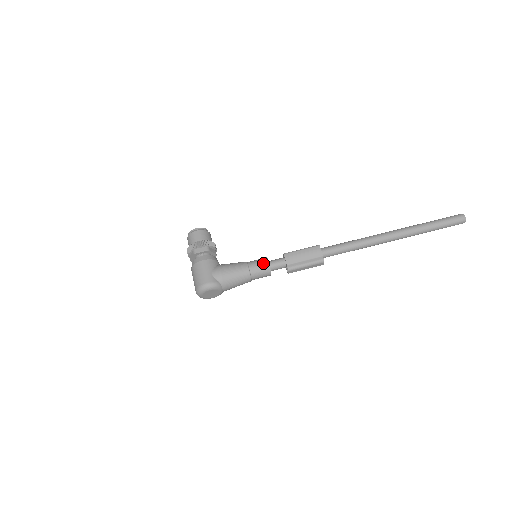
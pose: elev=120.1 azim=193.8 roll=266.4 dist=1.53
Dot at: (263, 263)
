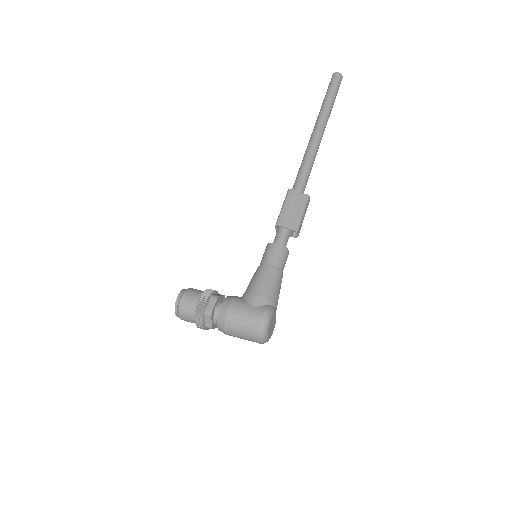
Dot at: (274, 249)
